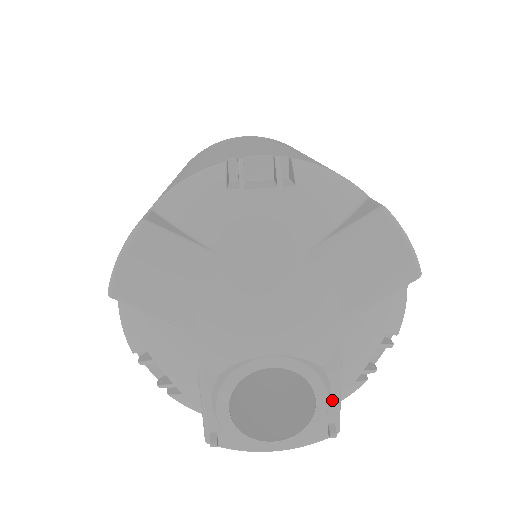
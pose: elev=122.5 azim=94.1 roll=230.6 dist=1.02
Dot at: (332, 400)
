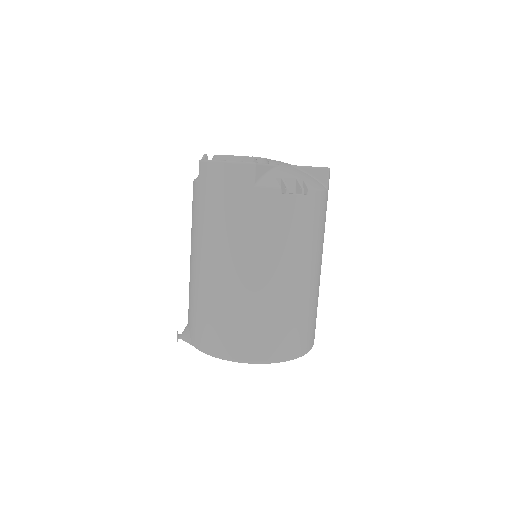
Dot at: (264, 163)
